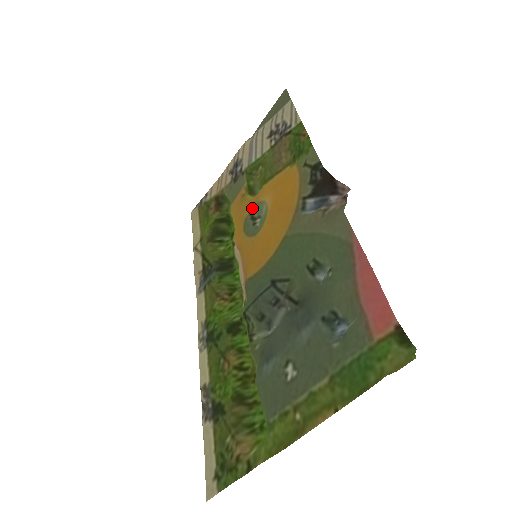
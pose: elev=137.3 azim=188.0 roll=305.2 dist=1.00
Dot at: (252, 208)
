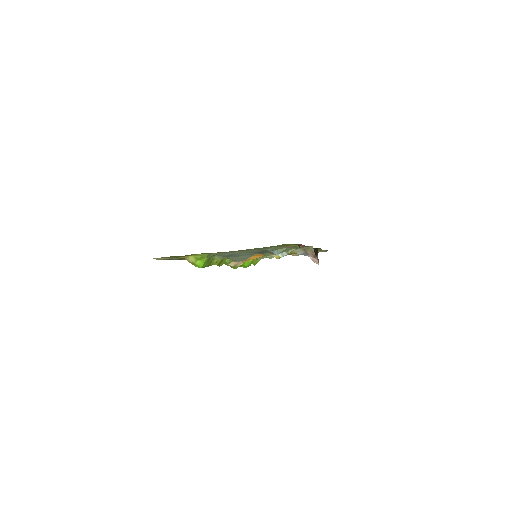
Dot at: occluded
